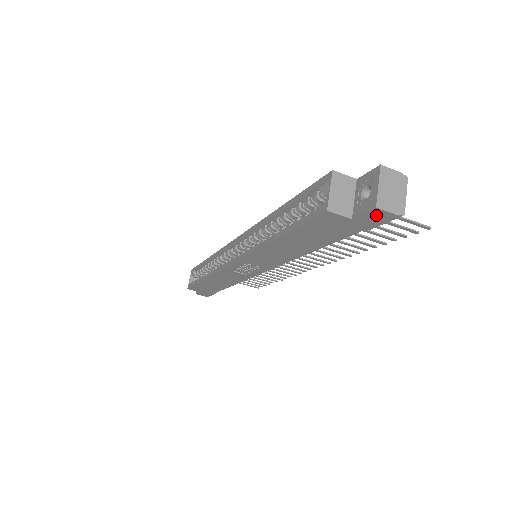
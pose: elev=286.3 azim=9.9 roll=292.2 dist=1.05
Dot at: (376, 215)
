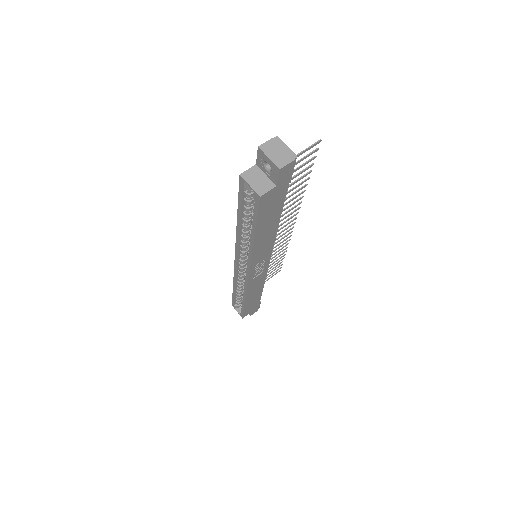
Dot at: (284, 172)
